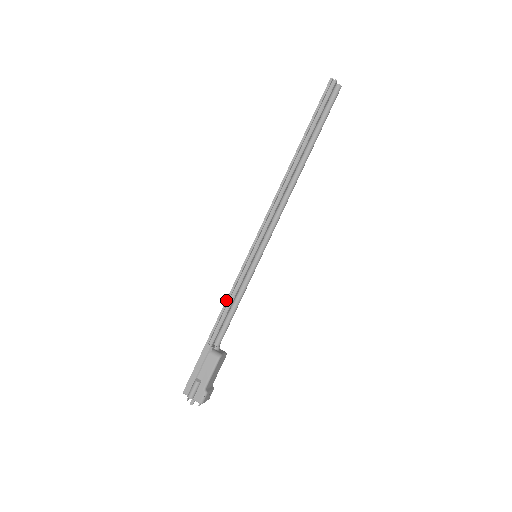
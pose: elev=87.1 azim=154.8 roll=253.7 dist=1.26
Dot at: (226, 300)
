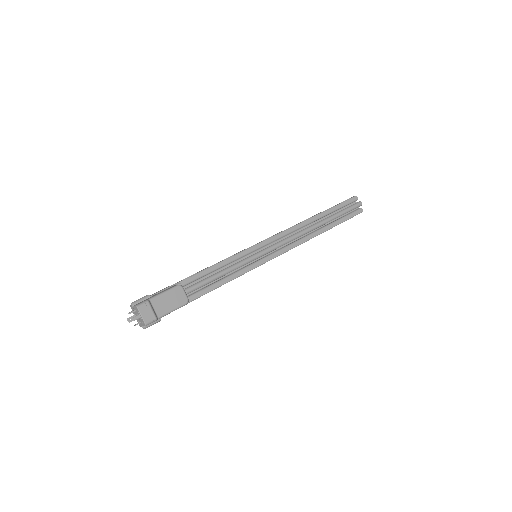
Dot at: (214, 264)
